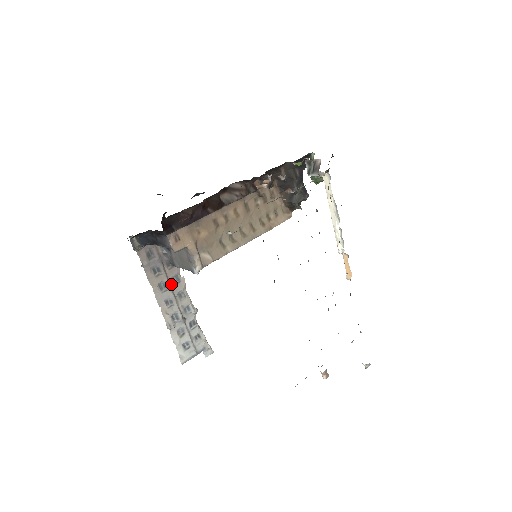
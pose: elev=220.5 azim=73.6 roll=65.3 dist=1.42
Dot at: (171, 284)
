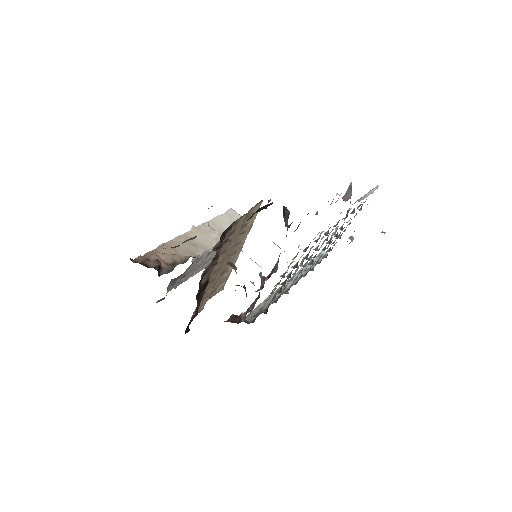
Dot at: (199, 264)
